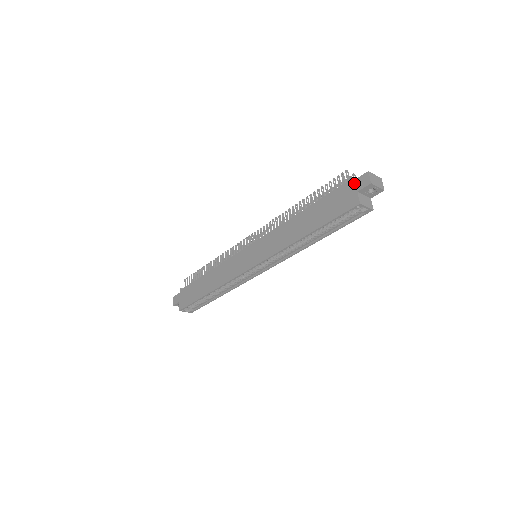
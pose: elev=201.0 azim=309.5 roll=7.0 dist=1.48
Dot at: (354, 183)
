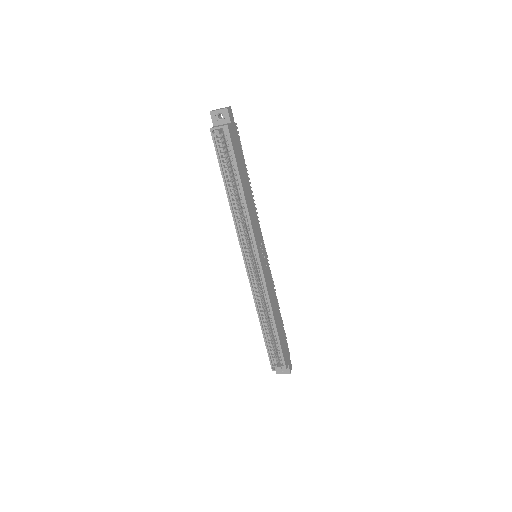
Dot at: occluded
